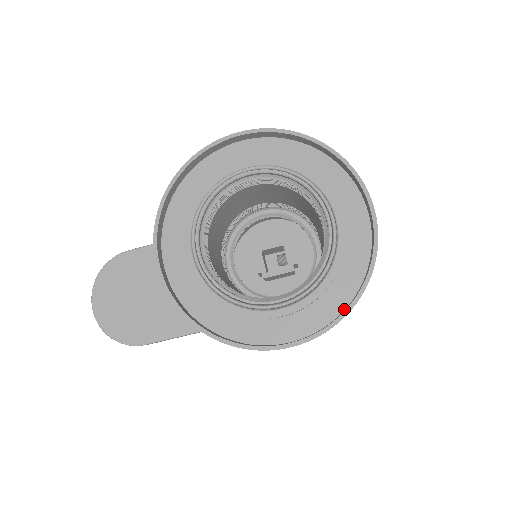
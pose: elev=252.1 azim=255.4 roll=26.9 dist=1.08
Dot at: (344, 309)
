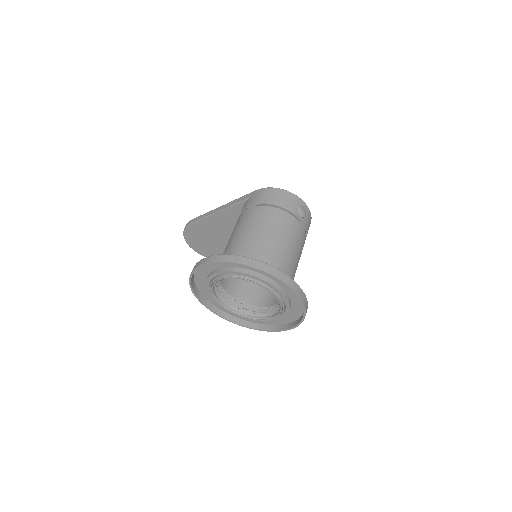
Dot at: (302, 315)
